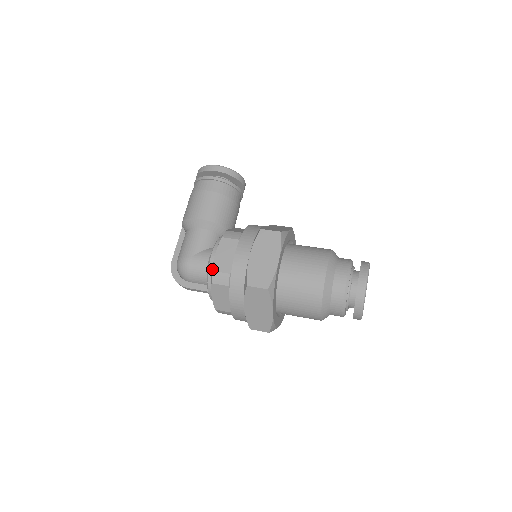
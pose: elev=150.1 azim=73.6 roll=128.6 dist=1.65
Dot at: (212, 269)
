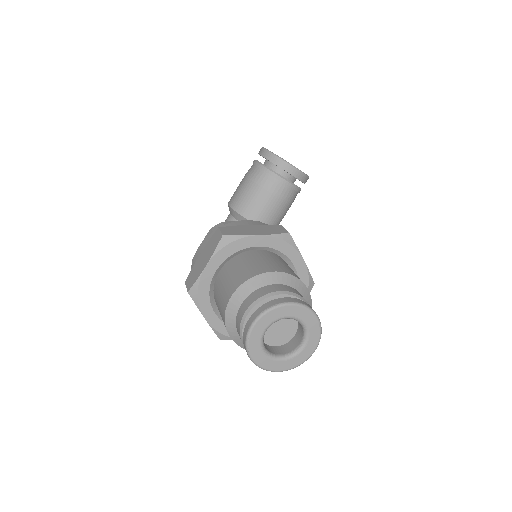
Dot at: occluded
